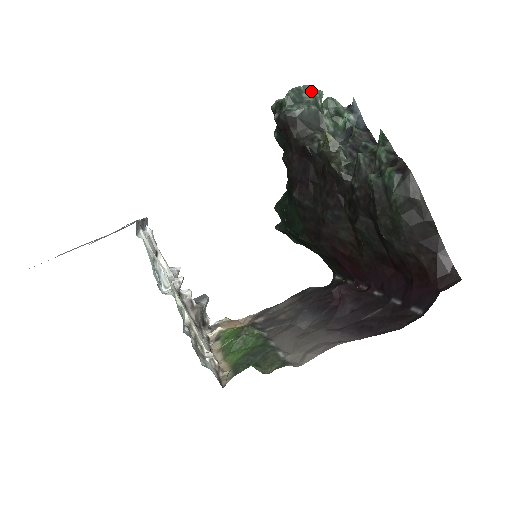
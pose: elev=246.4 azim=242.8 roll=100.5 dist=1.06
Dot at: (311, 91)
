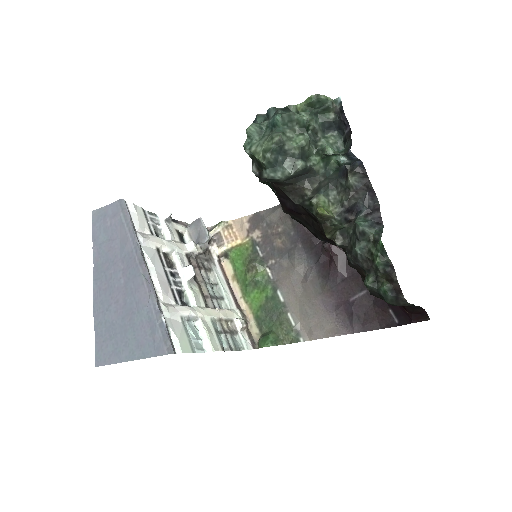
Dot at: (292, 121)
